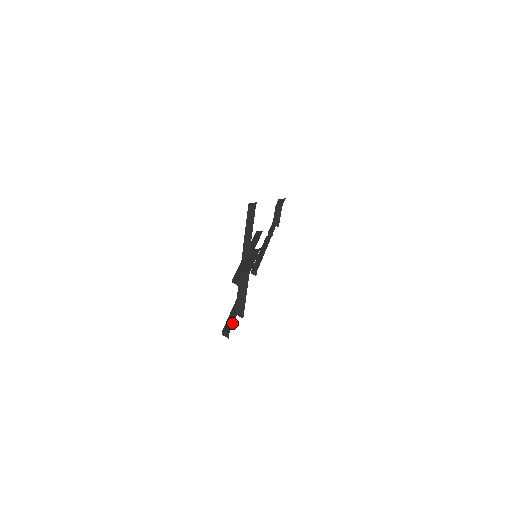
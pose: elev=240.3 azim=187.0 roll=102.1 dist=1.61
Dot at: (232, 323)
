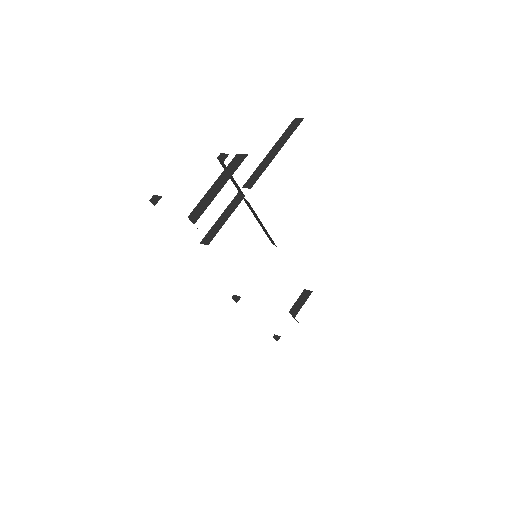
Dot at: occluded
